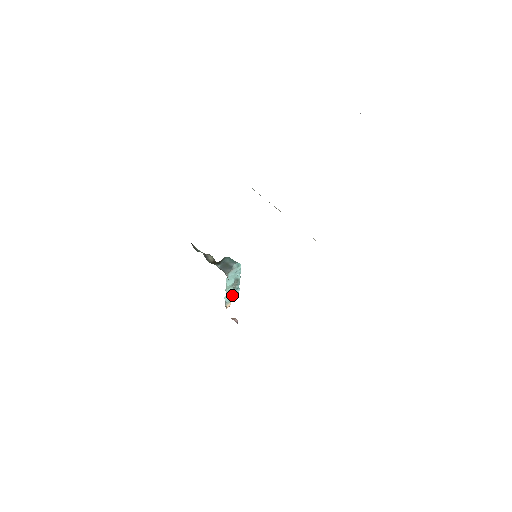
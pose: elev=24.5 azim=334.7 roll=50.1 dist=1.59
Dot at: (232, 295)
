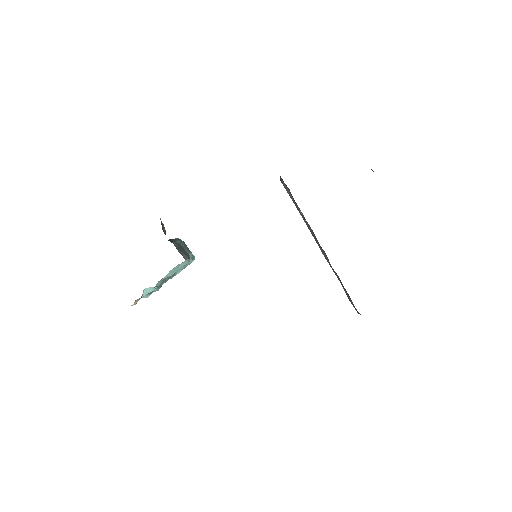
Dot at: (150, 291)
